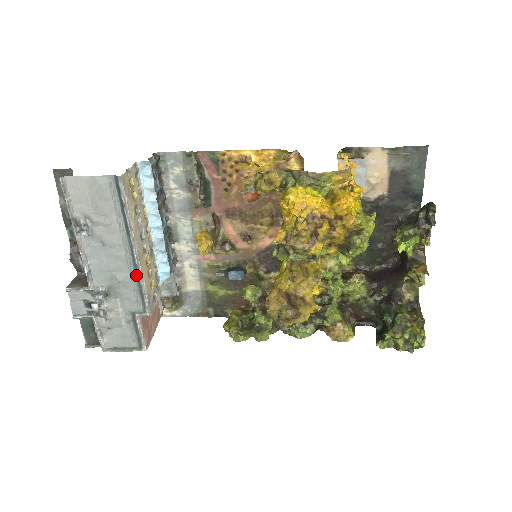
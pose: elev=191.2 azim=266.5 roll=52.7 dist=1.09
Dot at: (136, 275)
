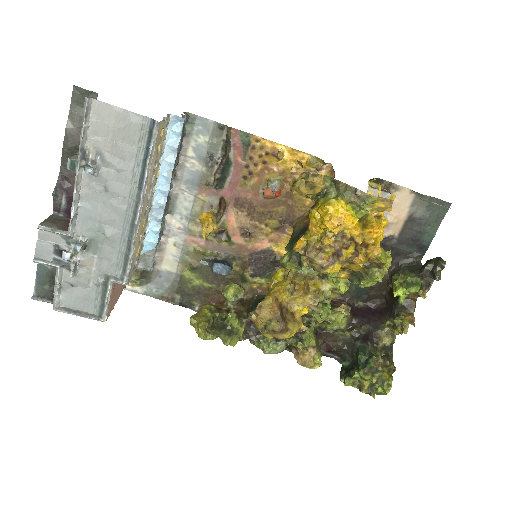
Dot at: (129, 236)
